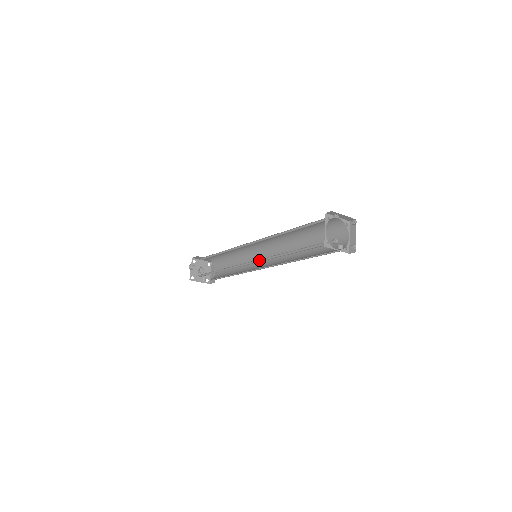
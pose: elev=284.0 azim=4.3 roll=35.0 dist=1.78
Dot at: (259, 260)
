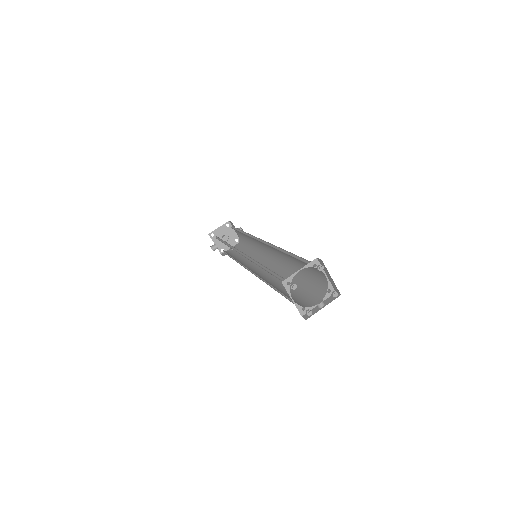
Dot at: (259, 275)
